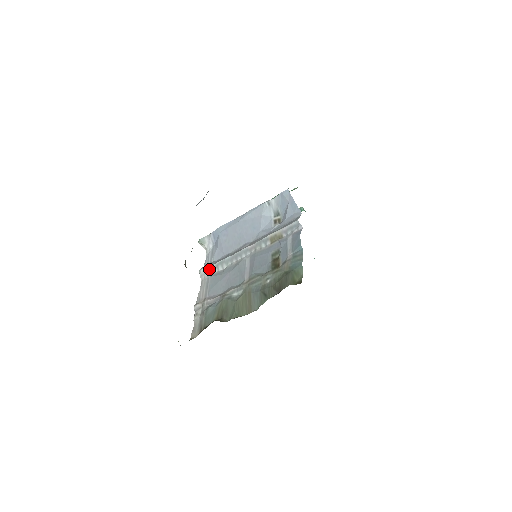
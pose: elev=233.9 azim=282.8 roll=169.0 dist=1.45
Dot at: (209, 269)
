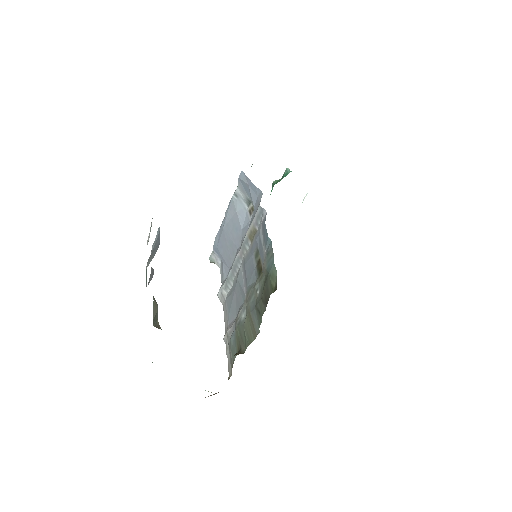
Dot at: (222, 291)
